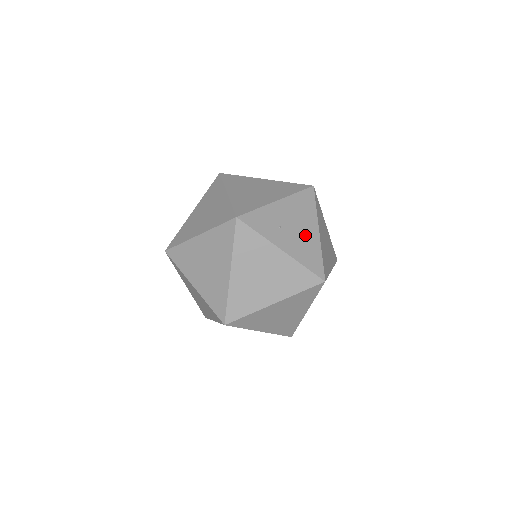
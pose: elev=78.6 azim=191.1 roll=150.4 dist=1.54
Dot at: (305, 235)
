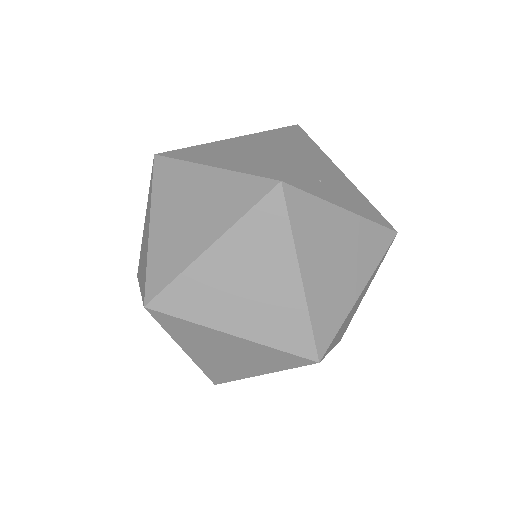
Dot at: (342, 184)
